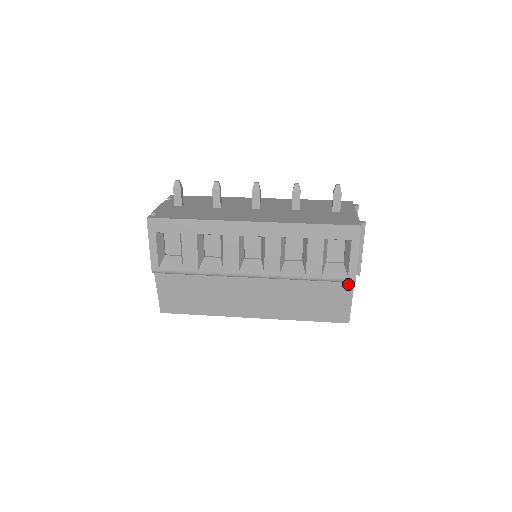
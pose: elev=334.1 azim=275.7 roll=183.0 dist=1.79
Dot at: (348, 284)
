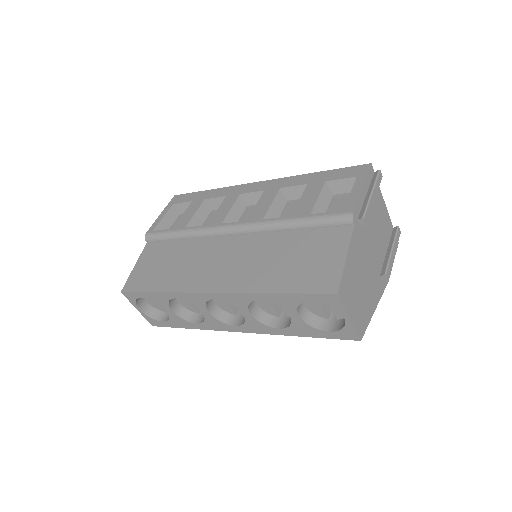
Dot at: (345, 230)
